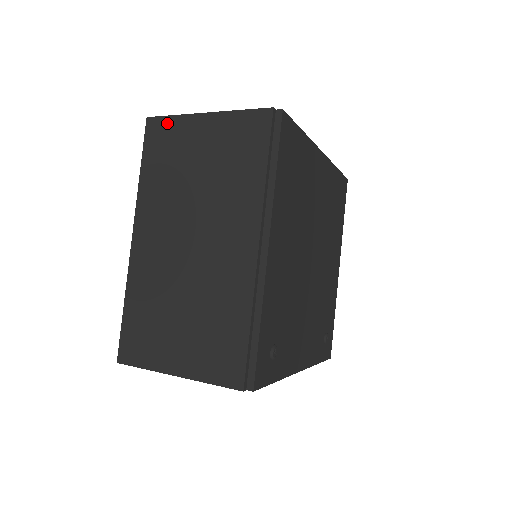
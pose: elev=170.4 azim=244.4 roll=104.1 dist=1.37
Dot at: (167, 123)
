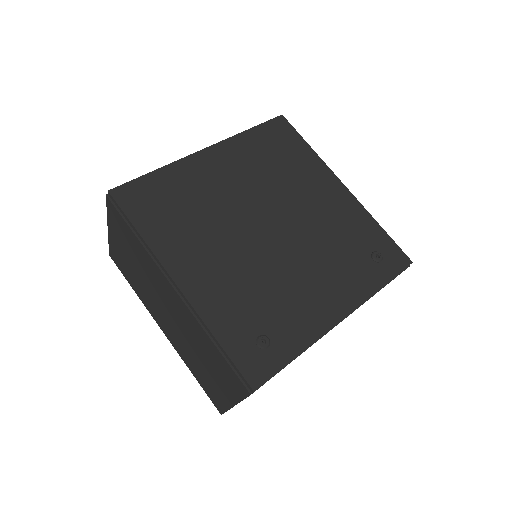
Dot at: (112, 250)
